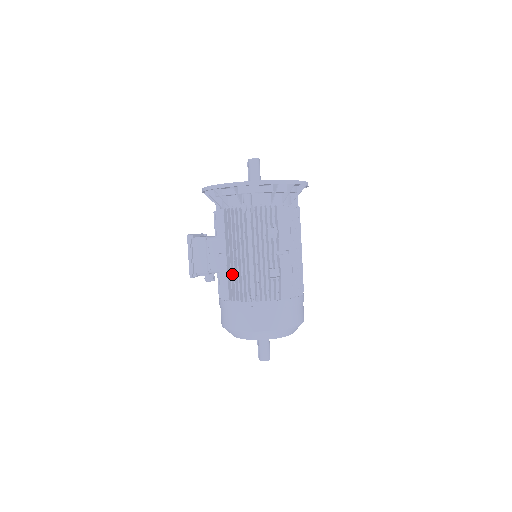
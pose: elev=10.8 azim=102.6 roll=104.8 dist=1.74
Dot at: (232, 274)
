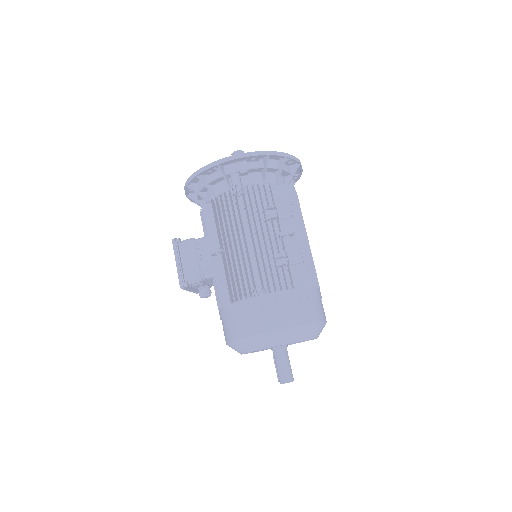
Dot at: (230, 270)
